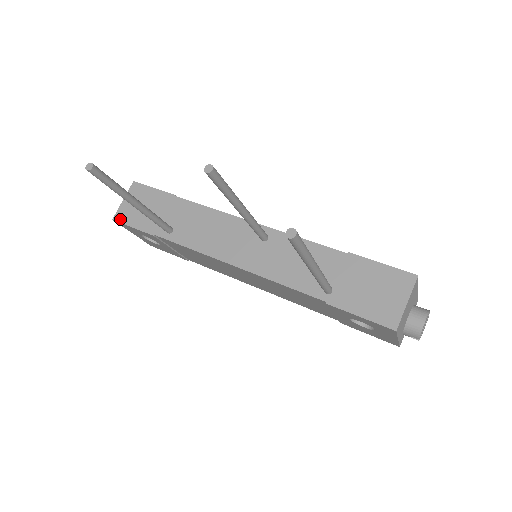
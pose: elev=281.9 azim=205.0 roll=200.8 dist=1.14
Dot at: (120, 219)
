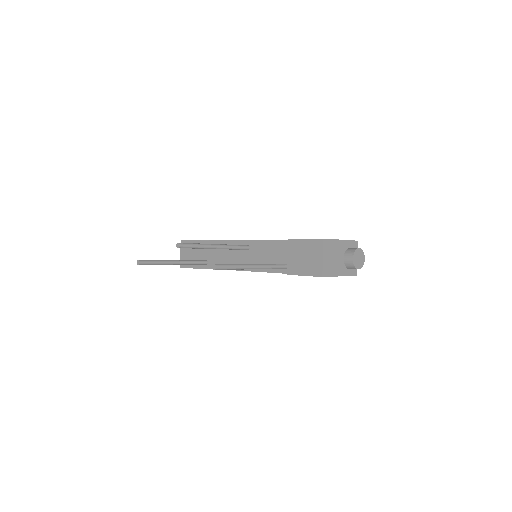
Dot at: (183, 266)
